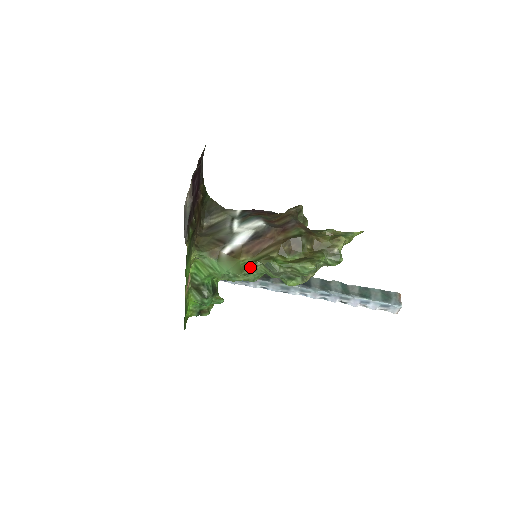
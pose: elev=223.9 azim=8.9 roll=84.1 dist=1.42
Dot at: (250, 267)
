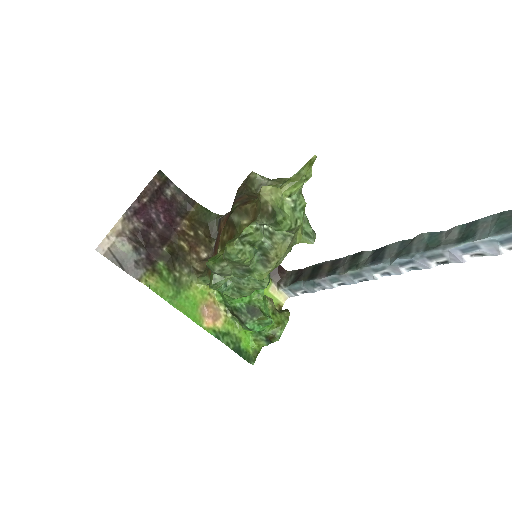
Dot at: (212, 276)
